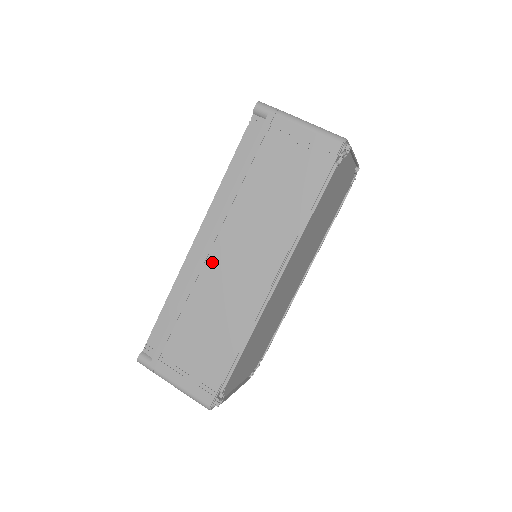
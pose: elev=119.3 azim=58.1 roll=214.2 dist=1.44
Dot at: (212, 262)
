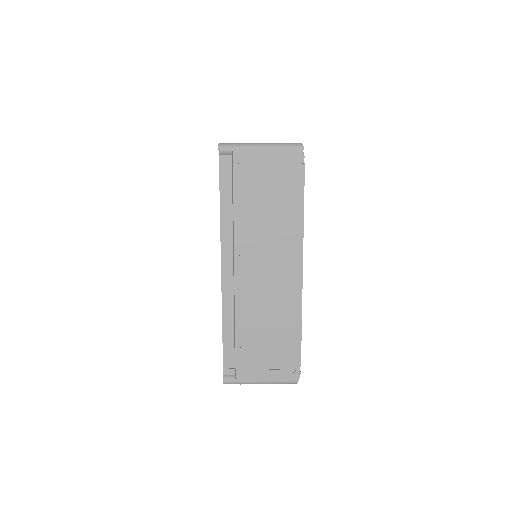
Dot at: (246, 282)
